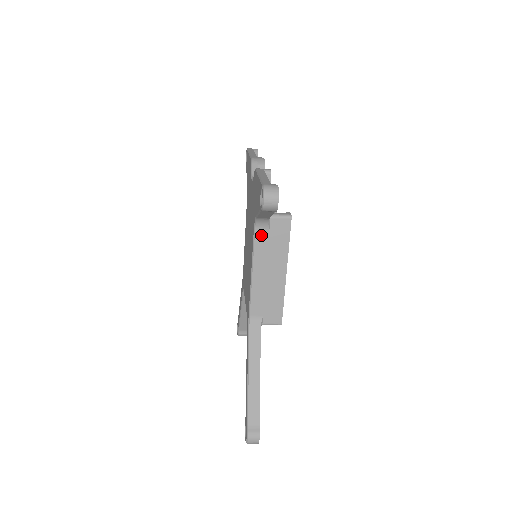
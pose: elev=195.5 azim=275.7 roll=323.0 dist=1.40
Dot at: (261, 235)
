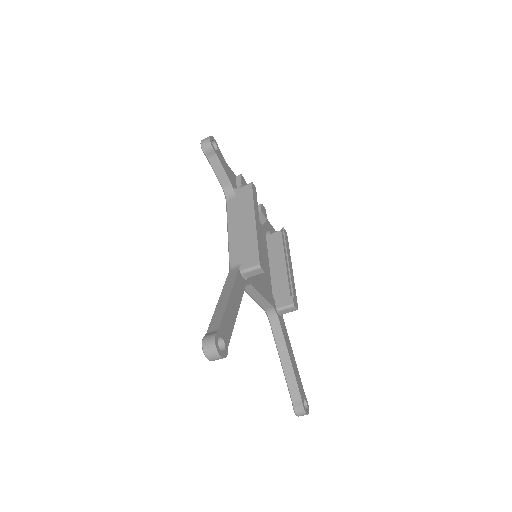
Dot at: (231, 202)
